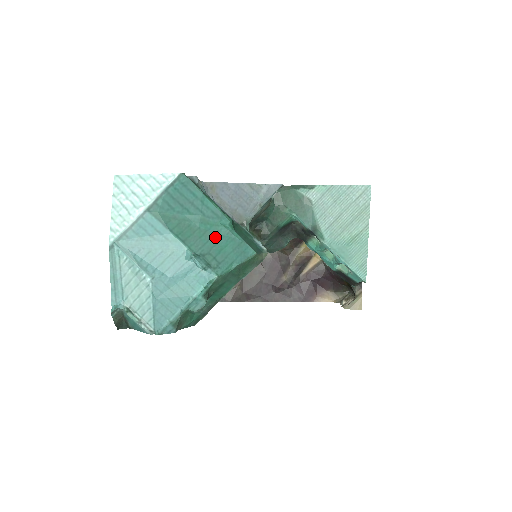
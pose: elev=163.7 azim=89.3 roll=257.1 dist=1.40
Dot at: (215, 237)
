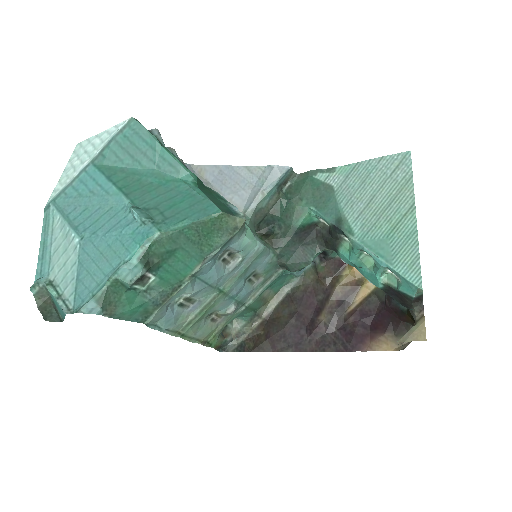
Dot at: (169, 193)
